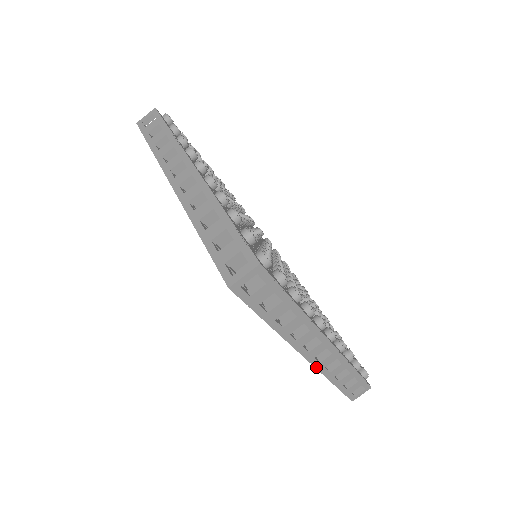
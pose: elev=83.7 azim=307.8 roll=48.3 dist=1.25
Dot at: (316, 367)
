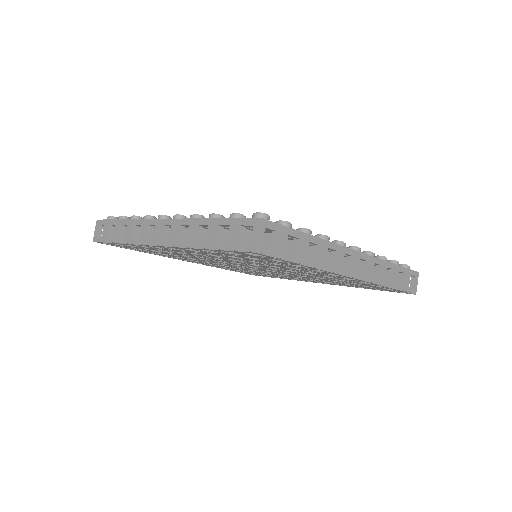
Dot at: (366, 281)
